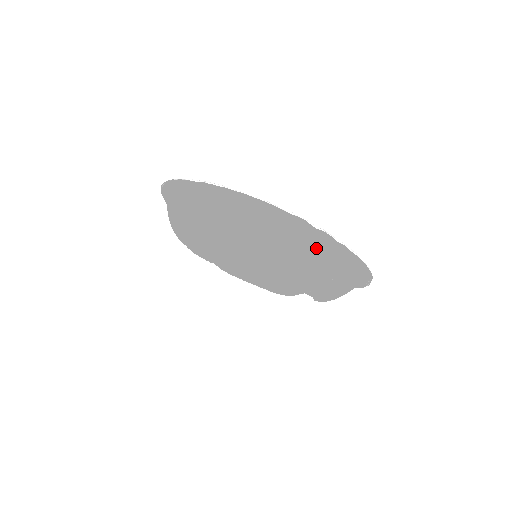
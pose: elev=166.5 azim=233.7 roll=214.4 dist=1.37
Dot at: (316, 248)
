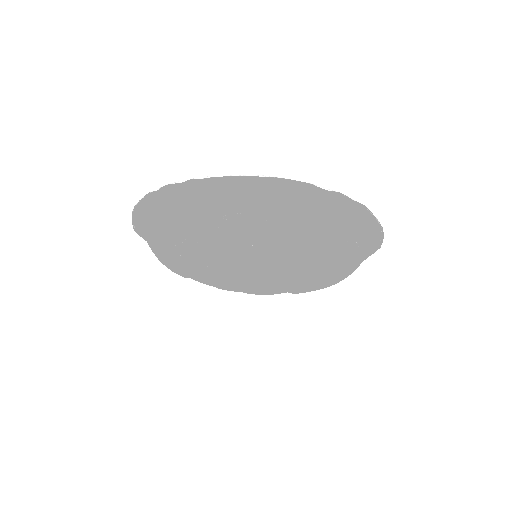
Dot at: (182, 204)
